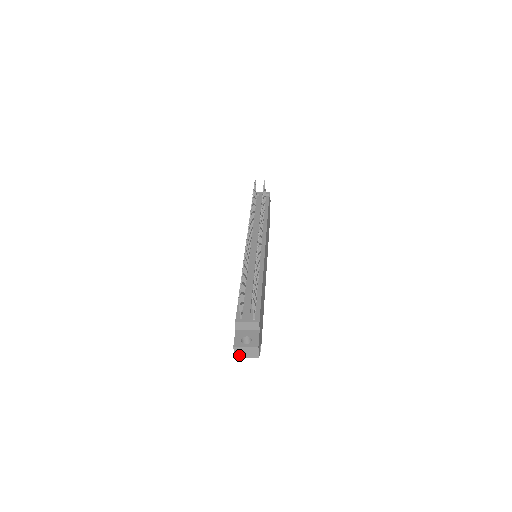
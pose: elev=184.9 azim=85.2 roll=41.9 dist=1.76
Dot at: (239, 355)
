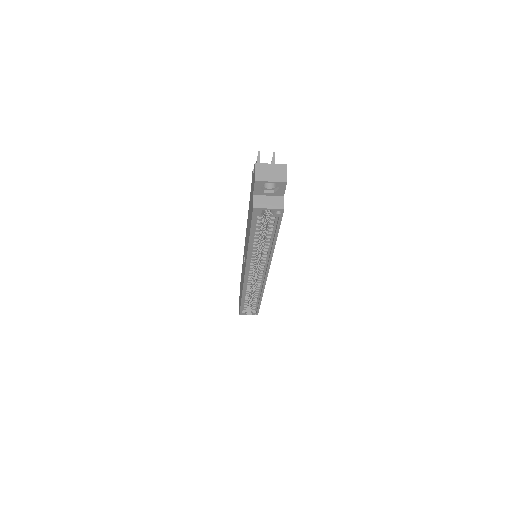
Dot at: (261, 176)
